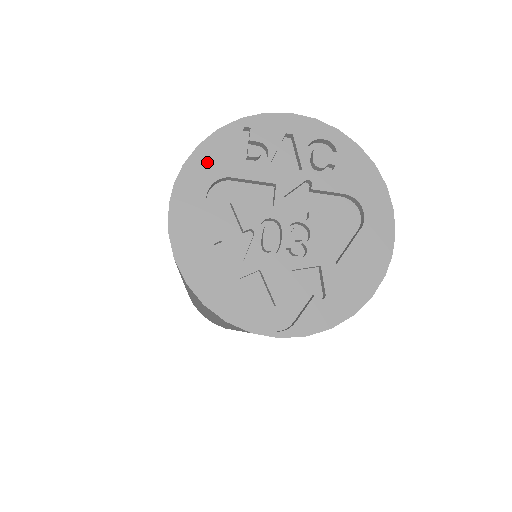
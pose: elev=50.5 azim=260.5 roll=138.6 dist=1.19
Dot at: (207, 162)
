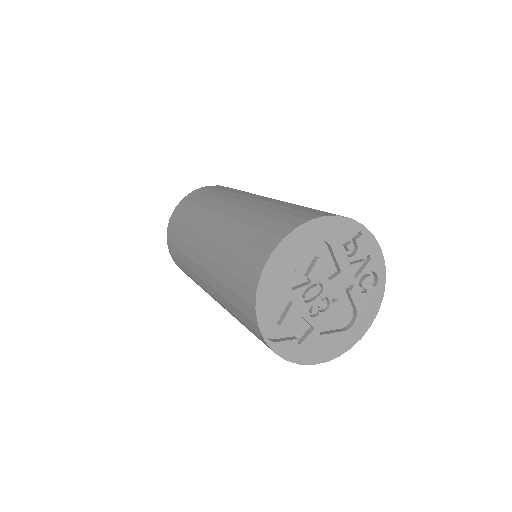
Dot at: (332, 228)
